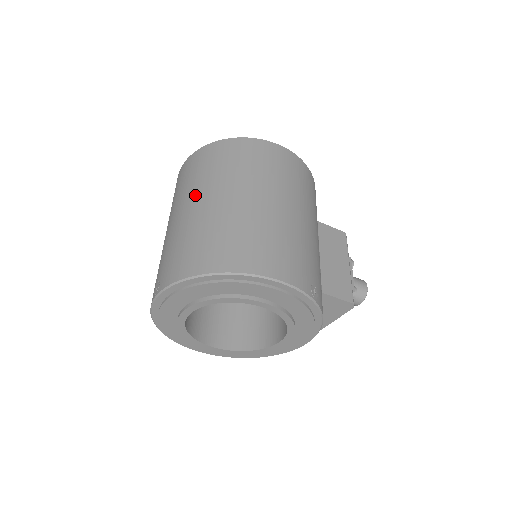
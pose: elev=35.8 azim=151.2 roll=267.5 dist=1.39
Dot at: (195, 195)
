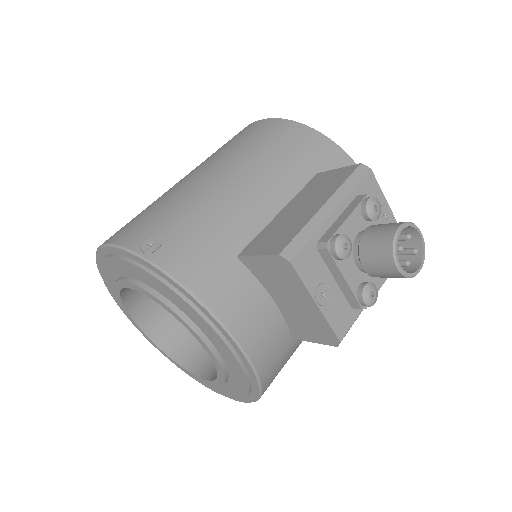
Dot at: occluded
